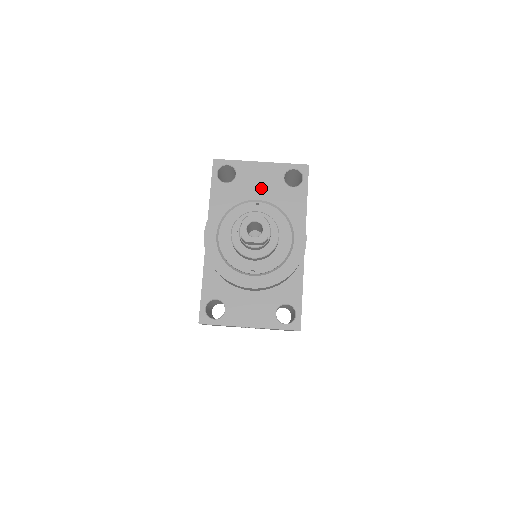
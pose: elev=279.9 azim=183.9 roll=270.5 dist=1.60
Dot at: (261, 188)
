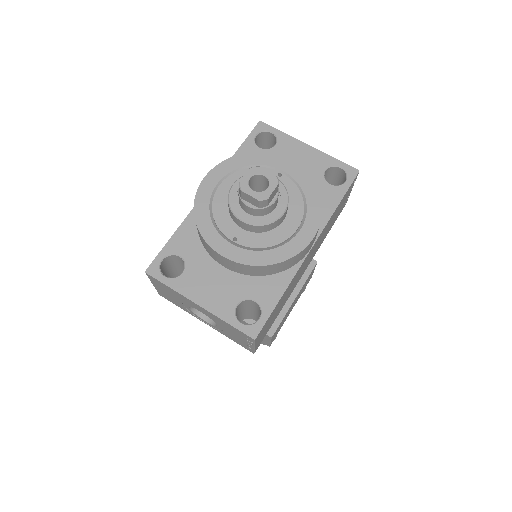
Dot at: occluded
